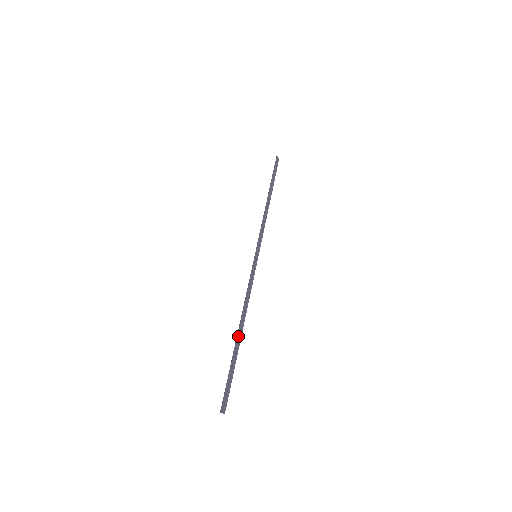
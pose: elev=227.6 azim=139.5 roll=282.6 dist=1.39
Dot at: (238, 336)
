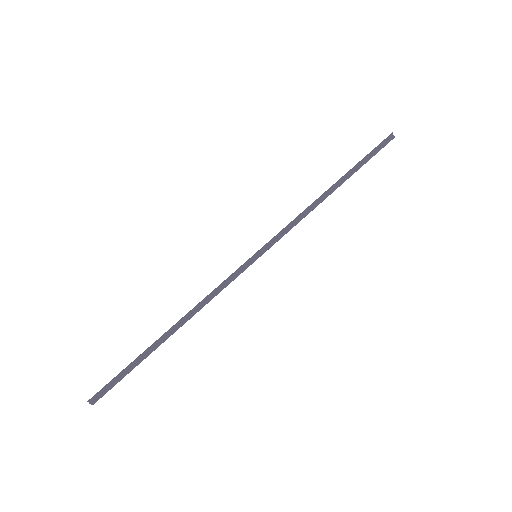
Dot at: (164, 336)
